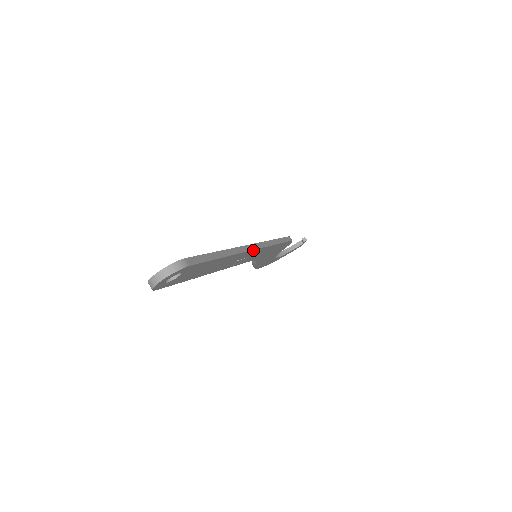
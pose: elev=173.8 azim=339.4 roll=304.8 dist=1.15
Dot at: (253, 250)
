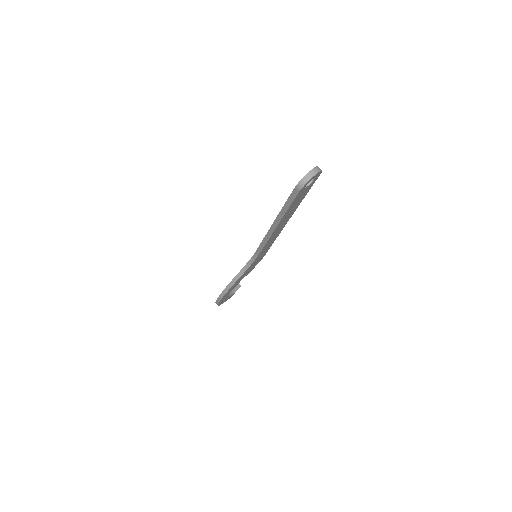
Dot at: (285, 224)
